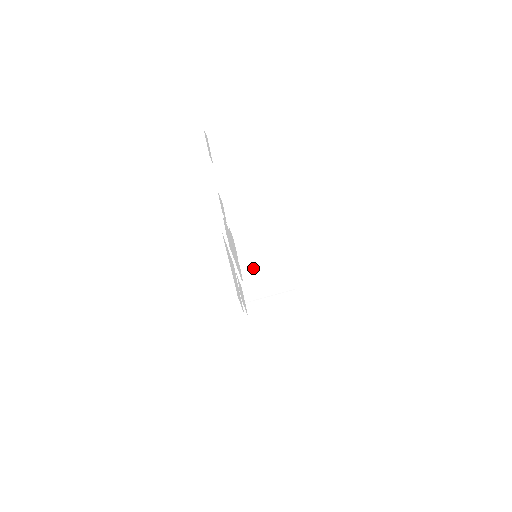
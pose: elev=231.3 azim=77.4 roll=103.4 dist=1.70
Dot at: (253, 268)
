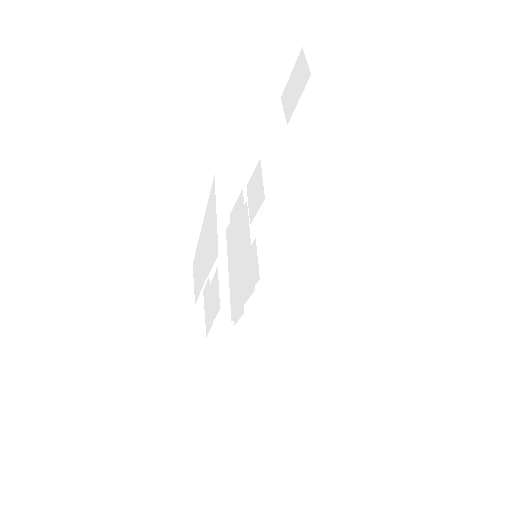
Dot at: (261, 317)
